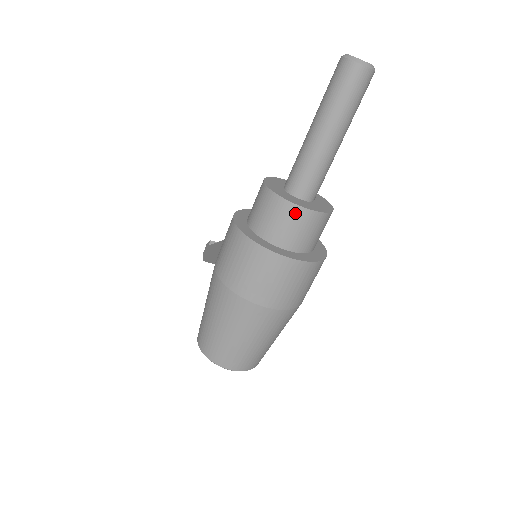
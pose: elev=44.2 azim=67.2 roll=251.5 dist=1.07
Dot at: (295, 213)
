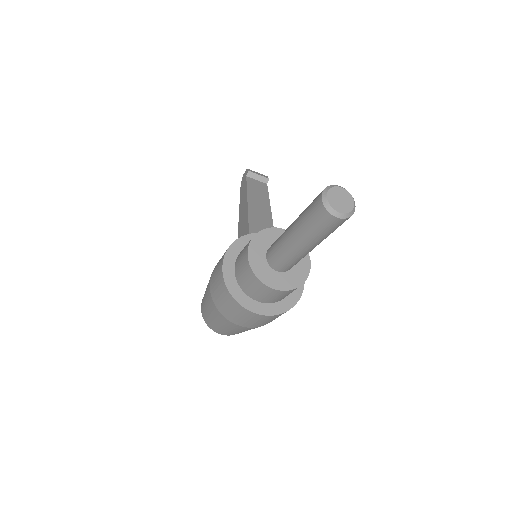
Dot at: (264, 288)
